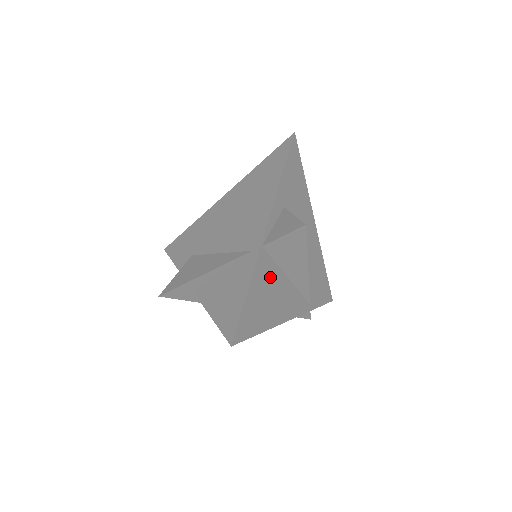
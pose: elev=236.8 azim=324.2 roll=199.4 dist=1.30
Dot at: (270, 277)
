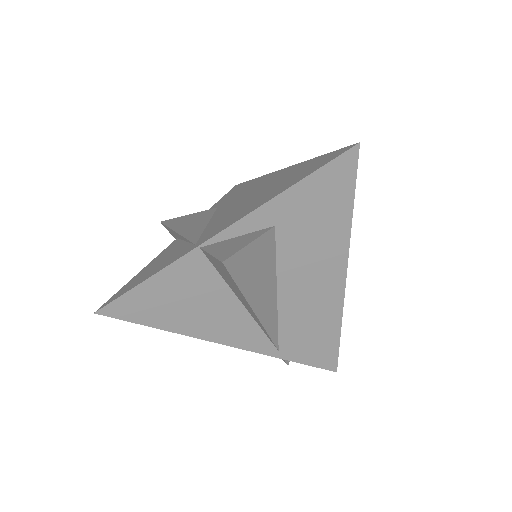
Dot at: (203, 286)
